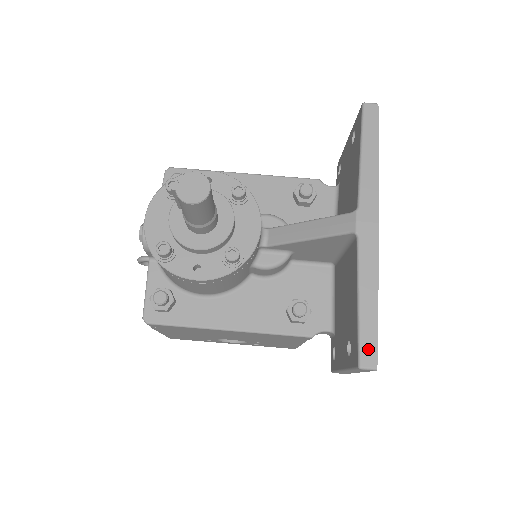
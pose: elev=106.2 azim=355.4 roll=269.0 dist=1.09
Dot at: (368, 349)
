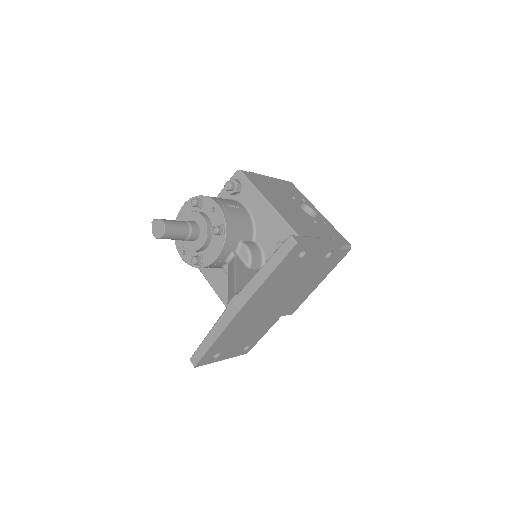
Dot at: (197, 357)
